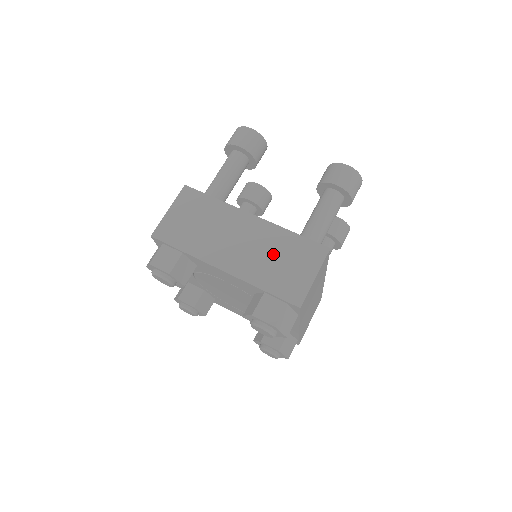
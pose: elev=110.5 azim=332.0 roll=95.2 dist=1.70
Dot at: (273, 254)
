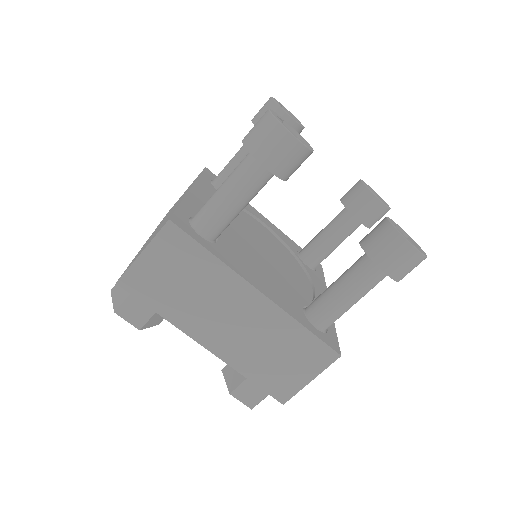
Dot at: (270, 345)
